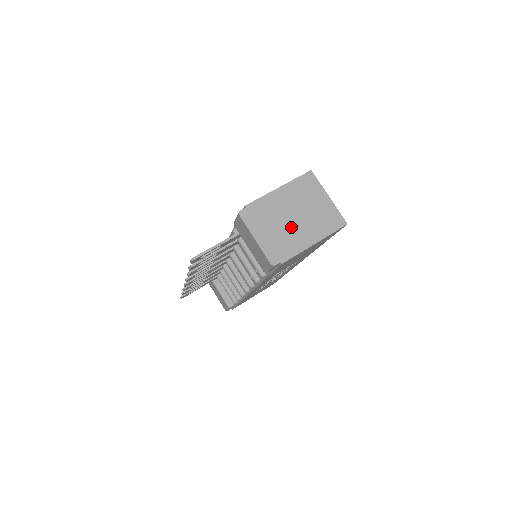
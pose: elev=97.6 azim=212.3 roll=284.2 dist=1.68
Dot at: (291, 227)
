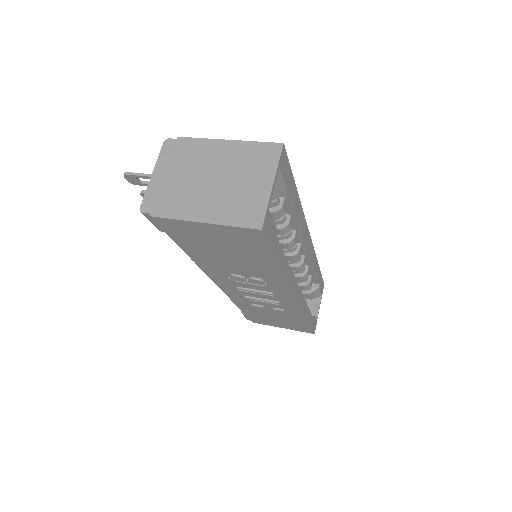
Dot at: (197, 187)
